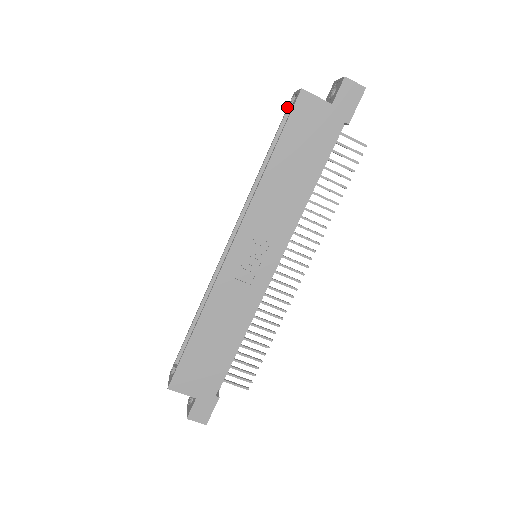
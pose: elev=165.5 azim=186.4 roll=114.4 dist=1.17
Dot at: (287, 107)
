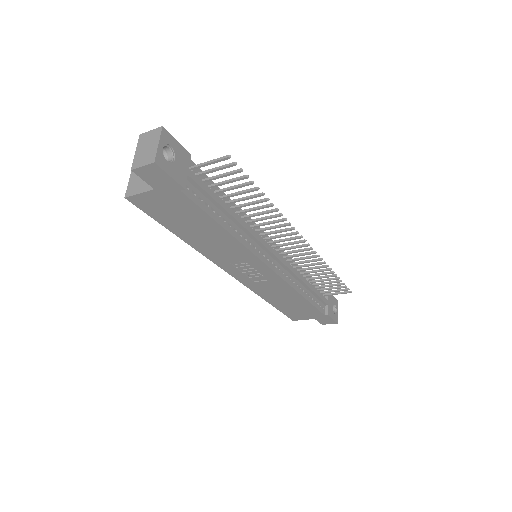
Dot at: occluded
